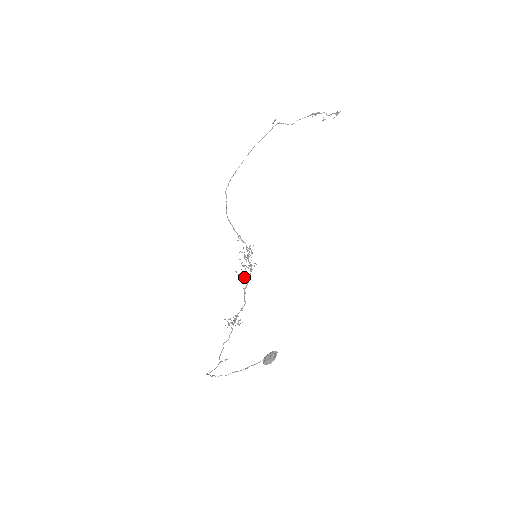
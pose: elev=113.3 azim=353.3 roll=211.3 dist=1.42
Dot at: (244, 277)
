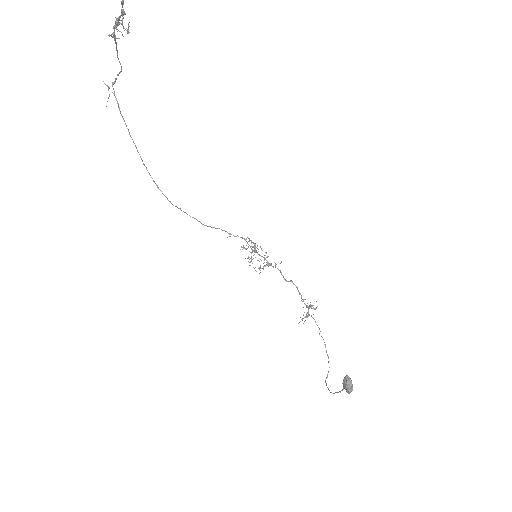
Dot at: occluded
